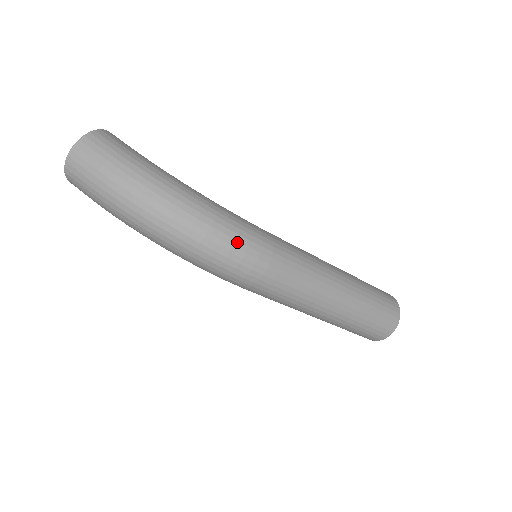
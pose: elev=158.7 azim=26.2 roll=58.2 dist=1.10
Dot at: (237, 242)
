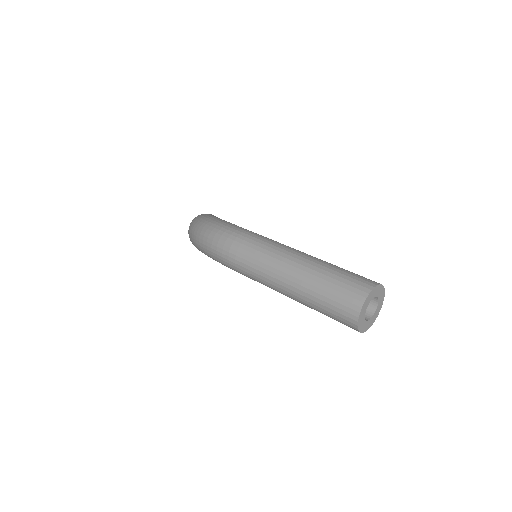
Dot at: (219, 231)
